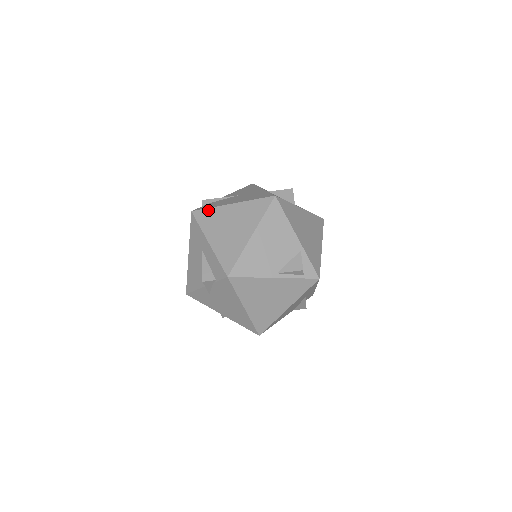
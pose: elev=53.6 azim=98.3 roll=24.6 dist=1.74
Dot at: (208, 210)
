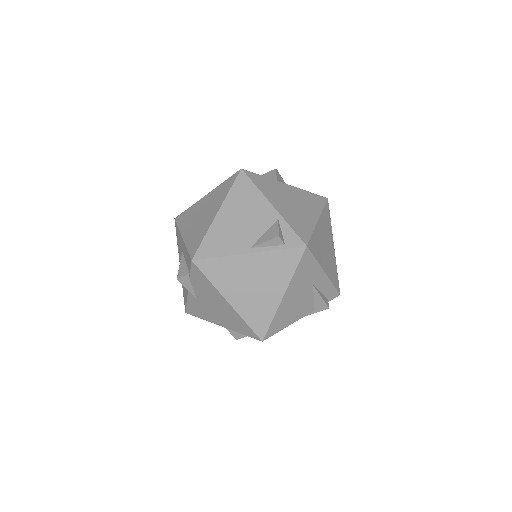
Dot at: (187, 210)
